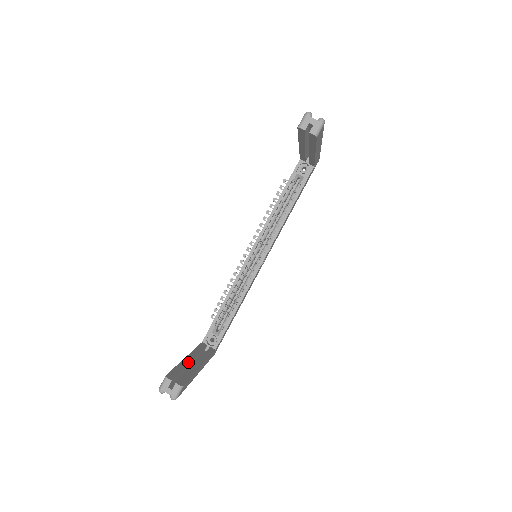
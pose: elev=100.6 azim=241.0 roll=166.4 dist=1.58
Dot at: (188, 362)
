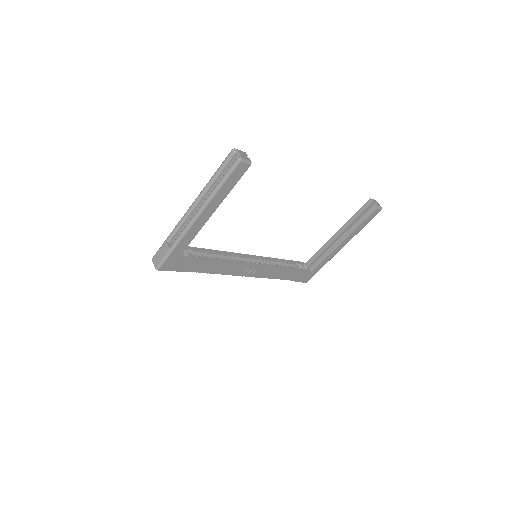
Dot at: occluded
